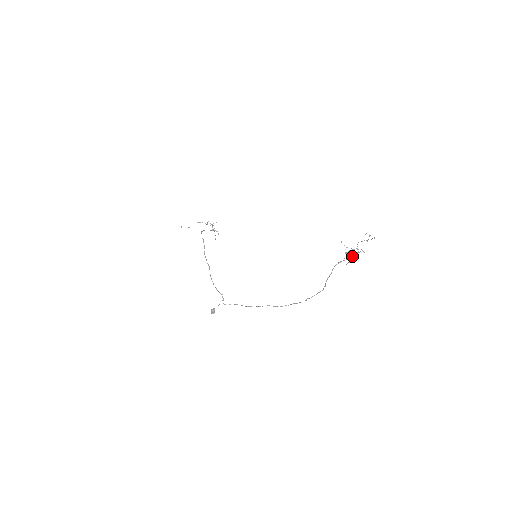
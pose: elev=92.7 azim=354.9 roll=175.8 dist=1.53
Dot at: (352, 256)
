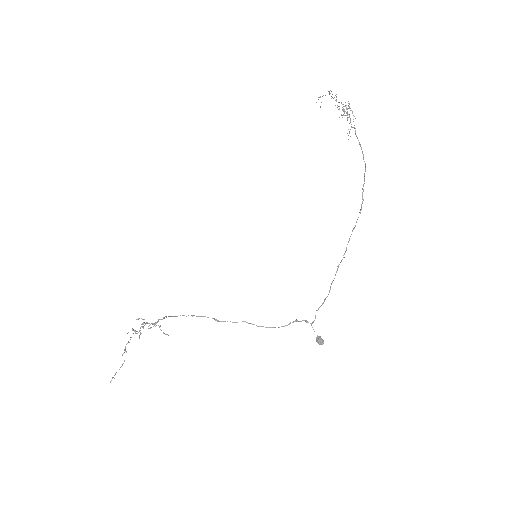
Dot at: (349, 115)
